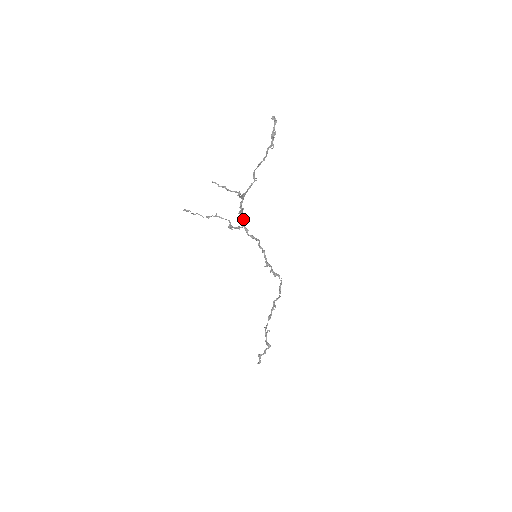
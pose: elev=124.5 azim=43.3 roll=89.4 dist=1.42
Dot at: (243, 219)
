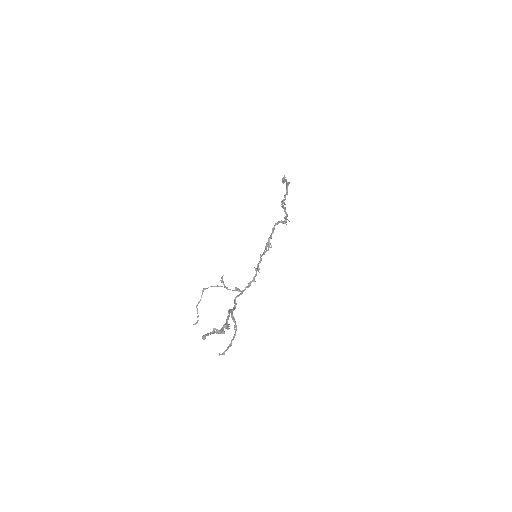
Dot at: occluded
